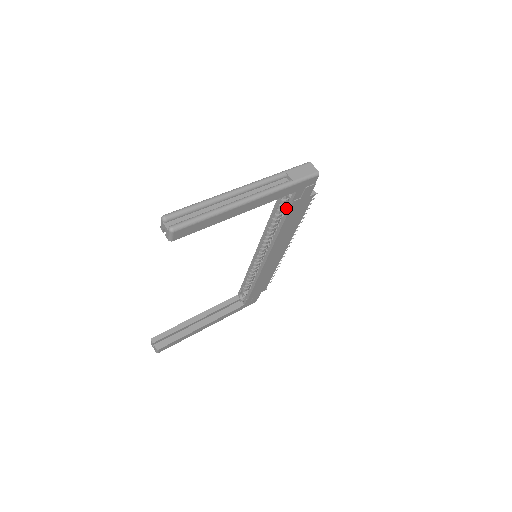
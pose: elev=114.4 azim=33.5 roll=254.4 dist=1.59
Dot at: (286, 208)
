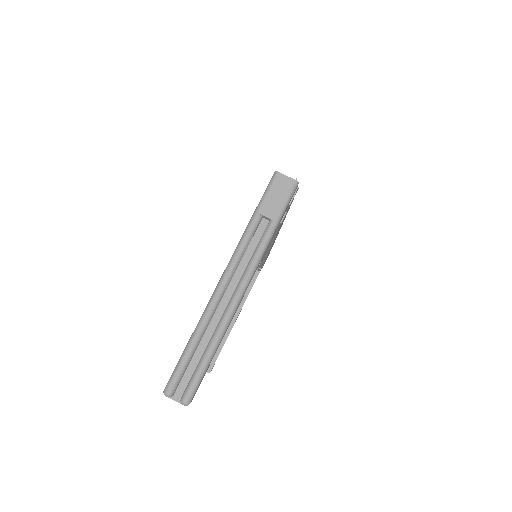
Dot at: occluded
